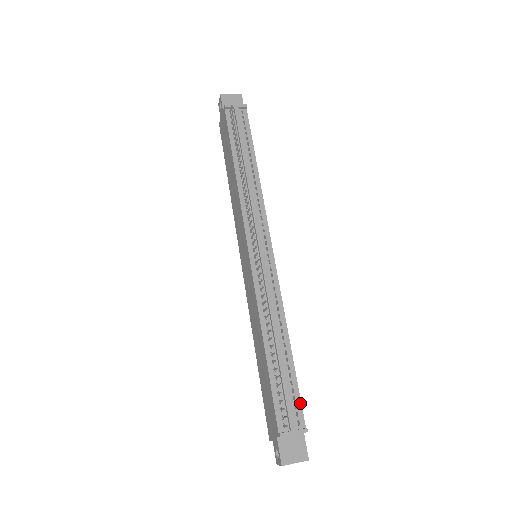
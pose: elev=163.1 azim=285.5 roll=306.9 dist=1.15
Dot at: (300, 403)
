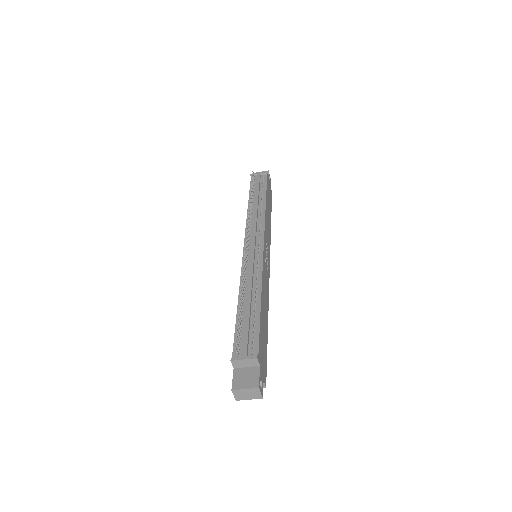
Dot at: (258, 339)
